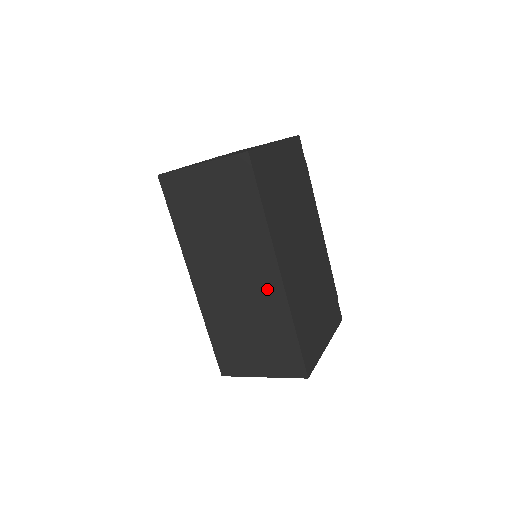
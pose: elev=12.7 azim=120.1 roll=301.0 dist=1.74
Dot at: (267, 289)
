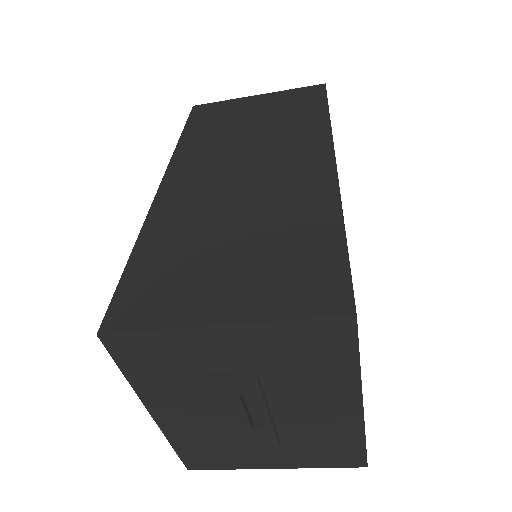
Dot at: (303, 178)
